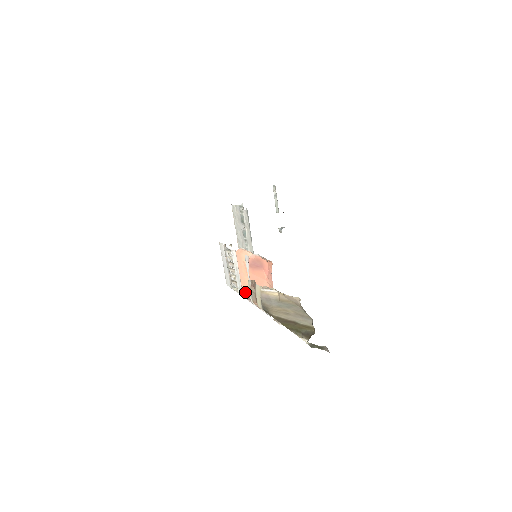
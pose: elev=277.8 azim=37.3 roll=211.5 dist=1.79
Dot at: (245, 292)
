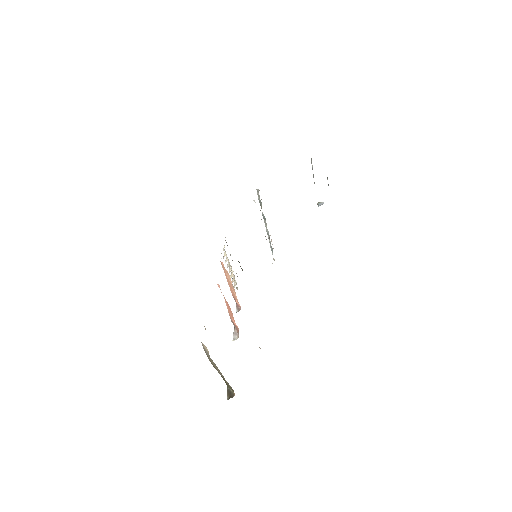
Dot at: (233, 295)
